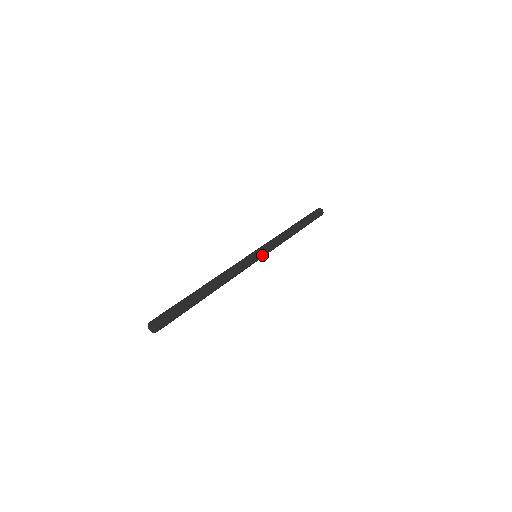
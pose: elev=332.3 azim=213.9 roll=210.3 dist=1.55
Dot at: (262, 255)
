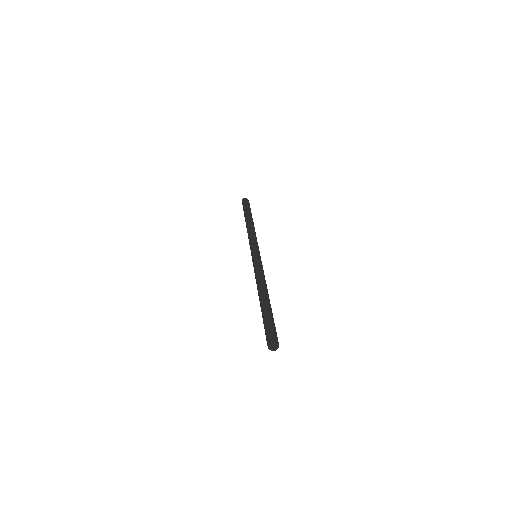
Dot at: (259, 252)
